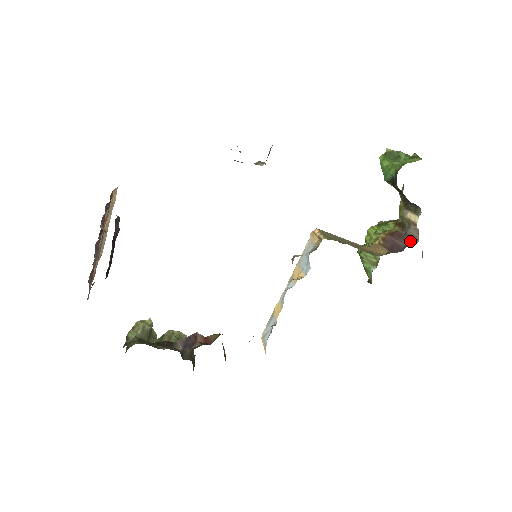
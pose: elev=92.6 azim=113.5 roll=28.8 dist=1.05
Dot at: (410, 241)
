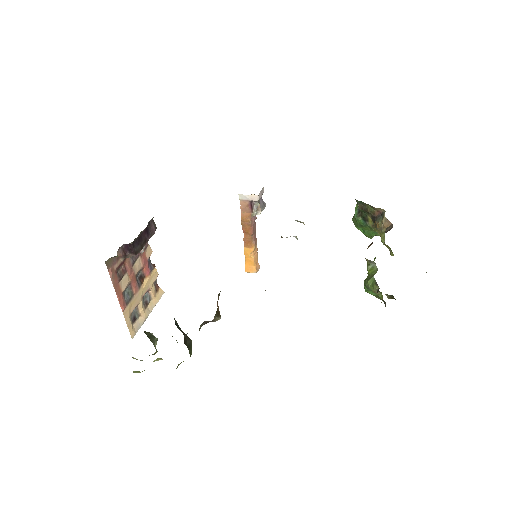
Dot at: occluded
